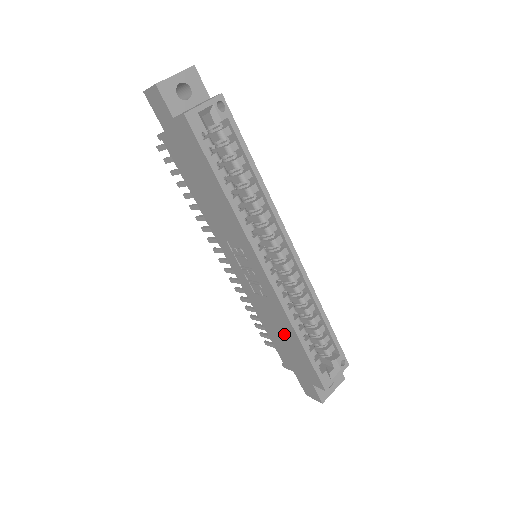
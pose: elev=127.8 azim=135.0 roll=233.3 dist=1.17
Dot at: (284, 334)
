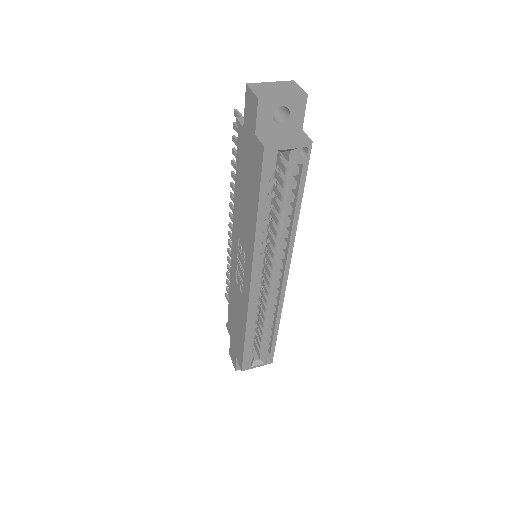
Dot at: (238, 320)
